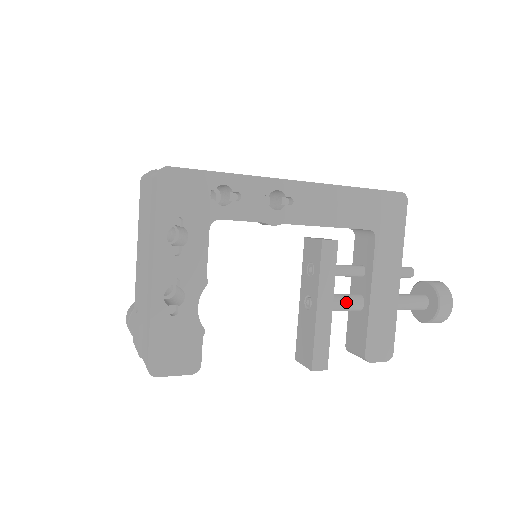
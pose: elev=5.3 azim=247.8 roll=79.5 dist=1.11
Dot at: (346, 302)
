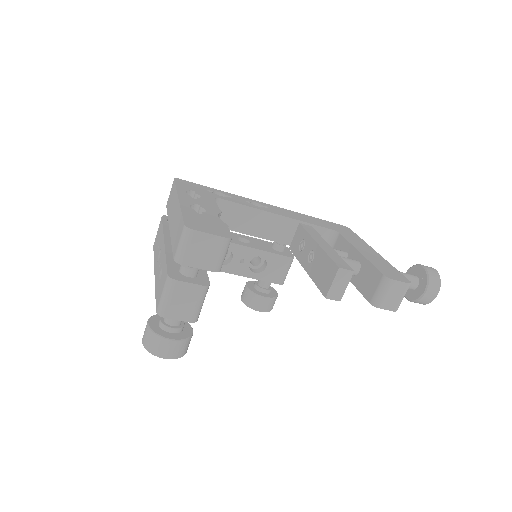
Dot at: (343, 257)
